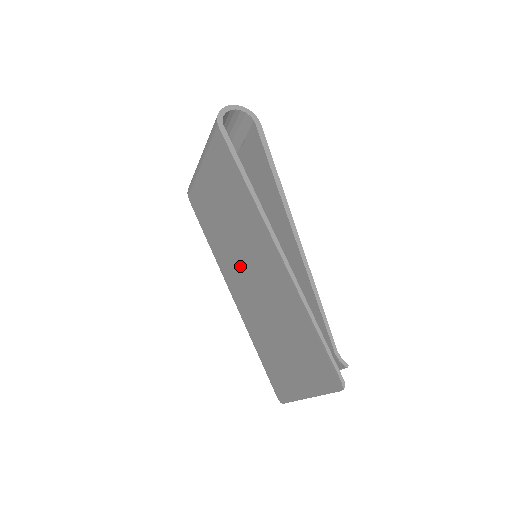
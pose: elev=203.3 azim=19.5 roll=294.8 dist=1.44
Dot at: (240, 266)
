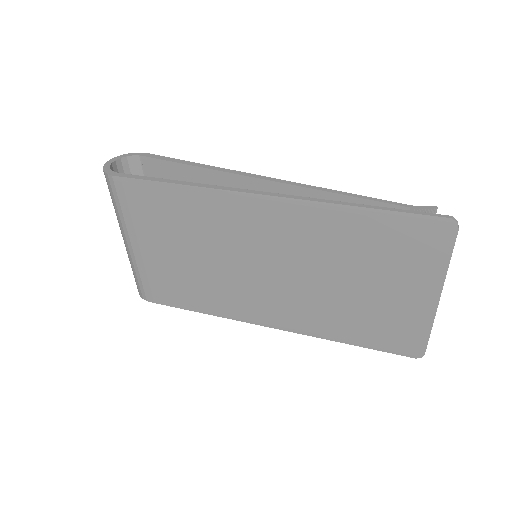
Dot at: (253, 280)
